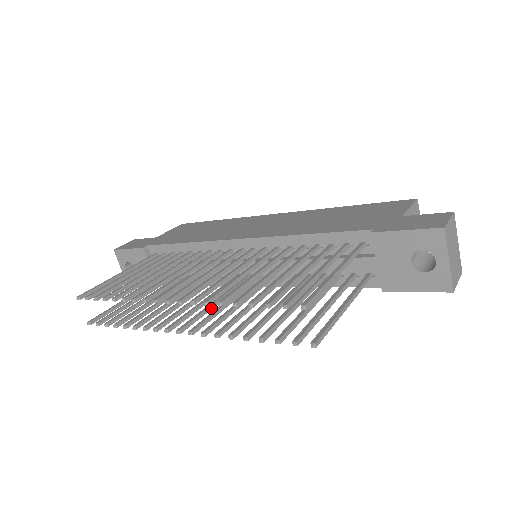
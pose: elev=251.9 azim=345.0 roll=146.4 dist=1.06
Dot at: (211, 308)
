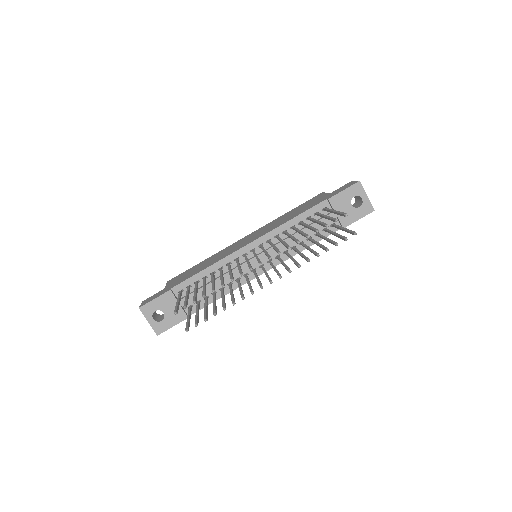
Dot at: occluded
